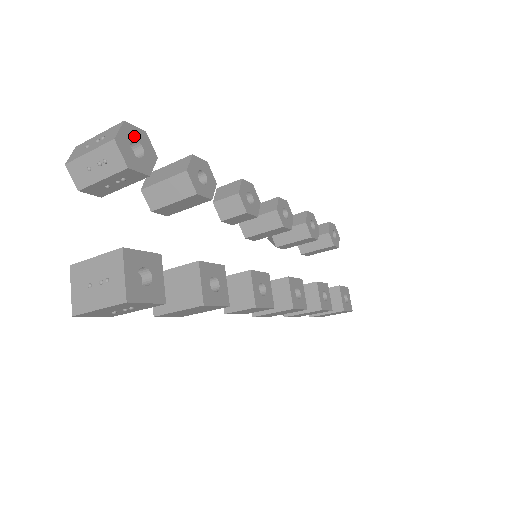
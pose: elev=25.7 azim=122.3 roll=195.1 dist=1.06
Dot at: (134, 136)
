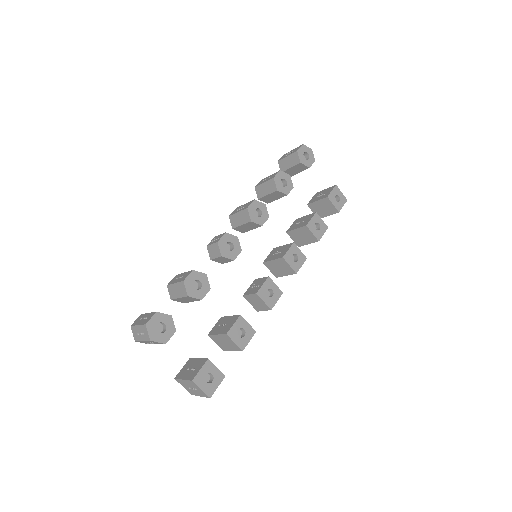
Dot at: (155, 324)
